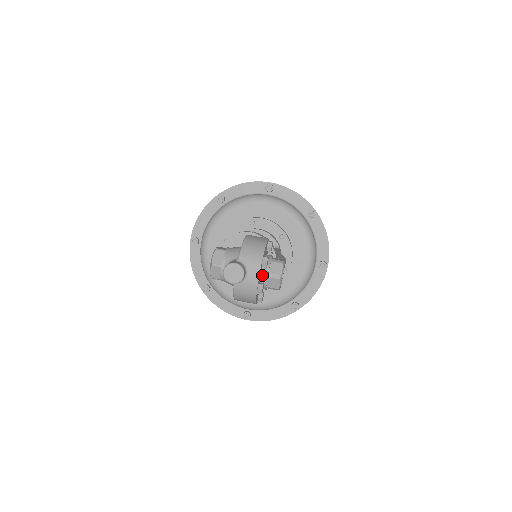
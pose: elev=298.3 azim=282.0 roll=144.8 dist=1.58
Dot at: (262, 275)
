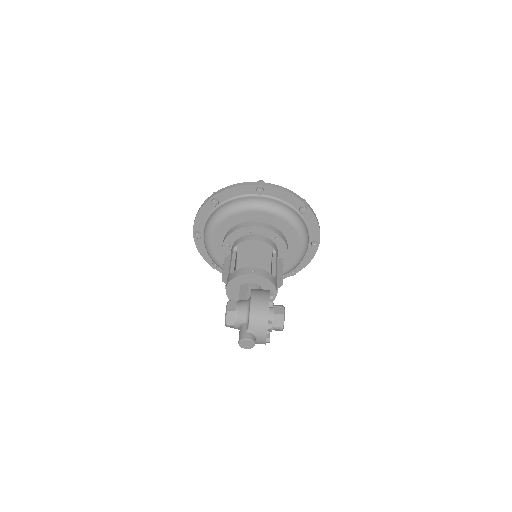
Dot at: occluded
